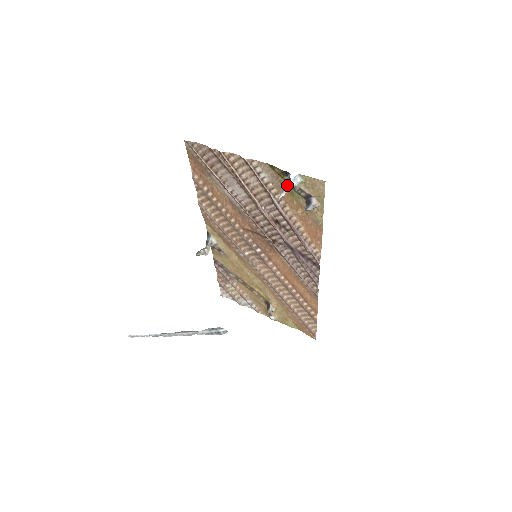
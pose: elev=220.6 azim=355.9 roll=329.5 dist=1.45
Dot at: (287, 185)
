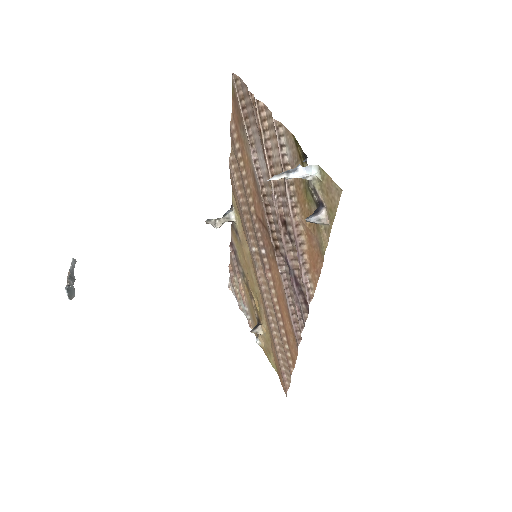
Dot at: (292, 170)
